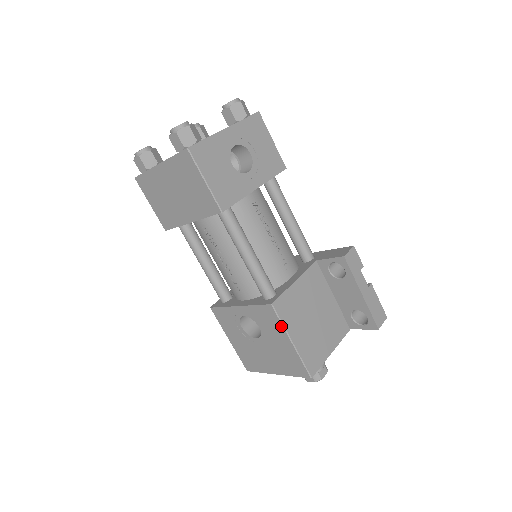
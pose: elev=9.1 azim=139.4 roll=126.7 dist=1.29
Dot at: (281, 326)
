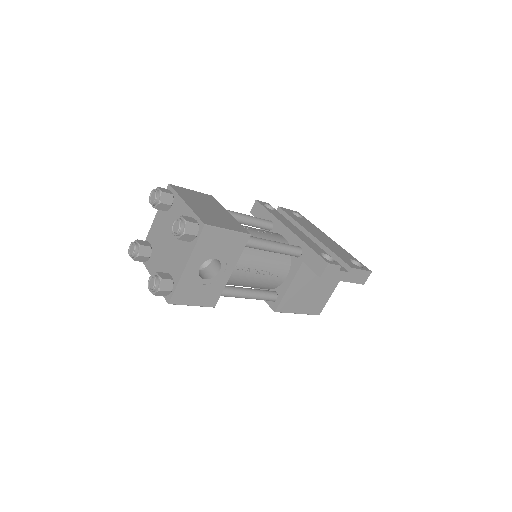
Dot at: (287, 312)
